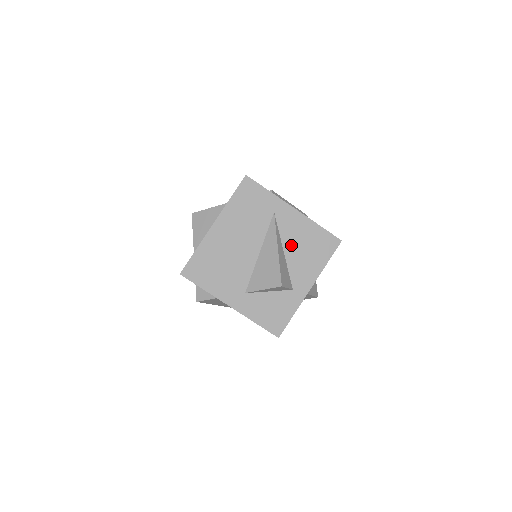
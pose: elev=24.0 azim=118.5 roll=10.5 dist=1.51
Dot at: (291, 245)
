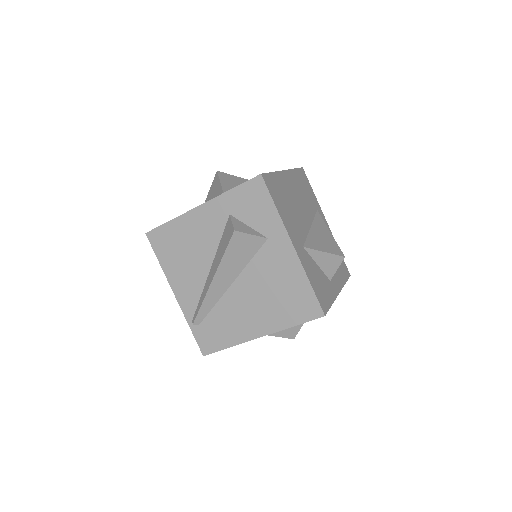
Dot at: occluded
